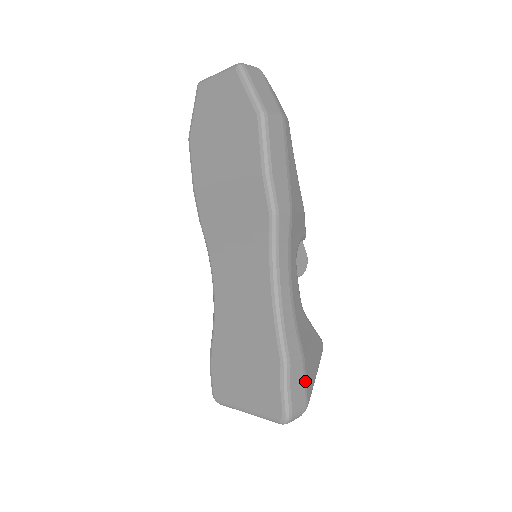
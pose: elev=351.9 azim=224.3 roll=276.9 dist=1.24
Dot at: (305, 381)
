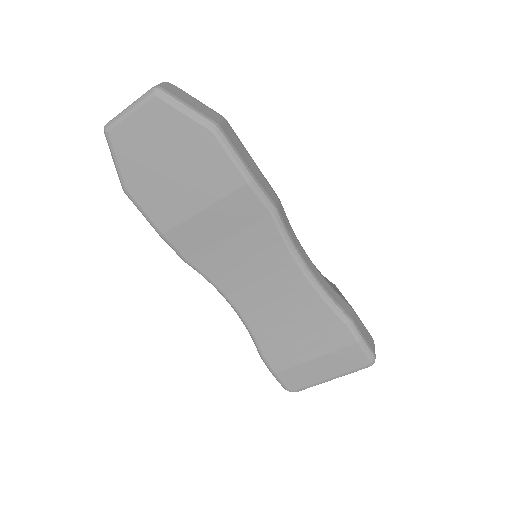
Dot at: (362, 323)
